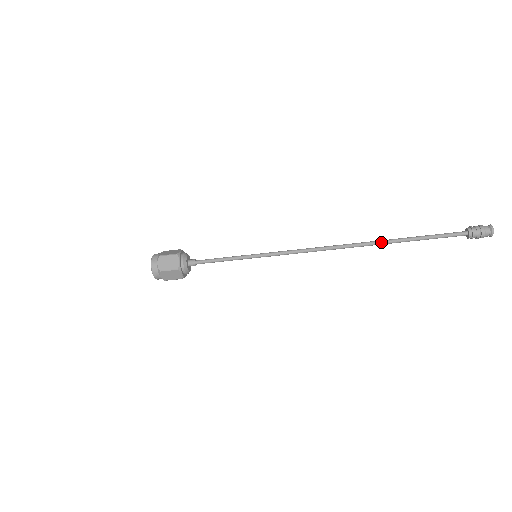
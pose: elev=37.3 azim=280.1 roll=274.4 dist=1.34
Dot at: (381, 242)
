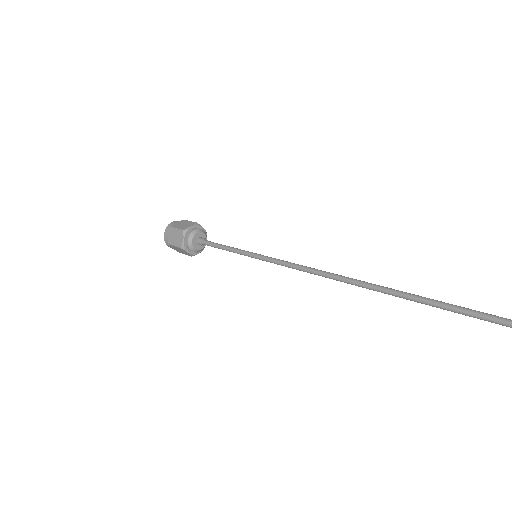
Dot at: occluded
